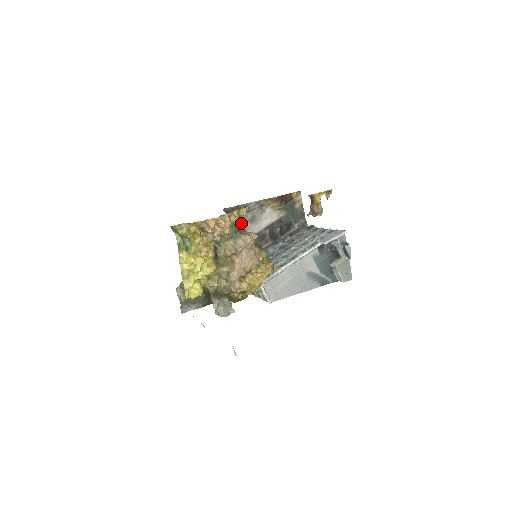
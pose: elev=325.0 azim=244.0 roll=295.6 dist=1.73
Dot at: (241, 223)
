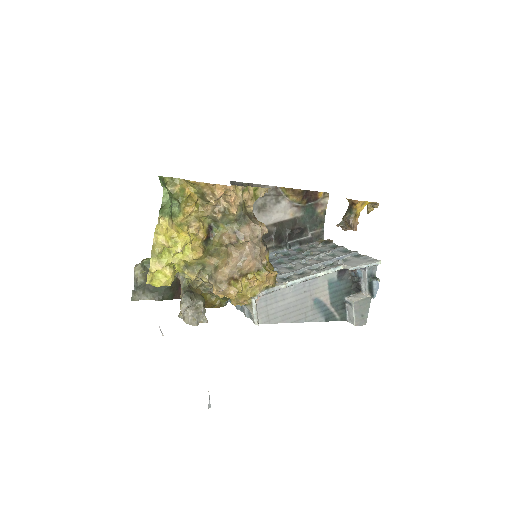
Dot at: occluded
